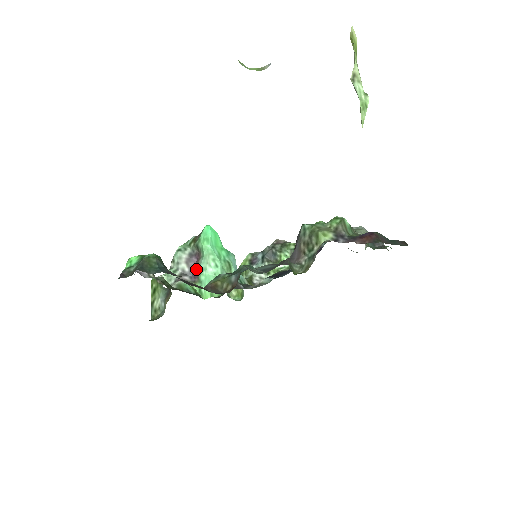
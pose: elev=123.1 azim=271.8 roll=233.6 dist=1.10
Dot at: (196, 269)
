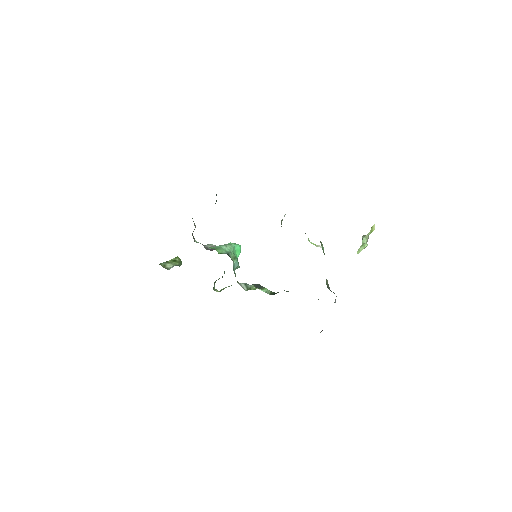
Dot at: occluded
